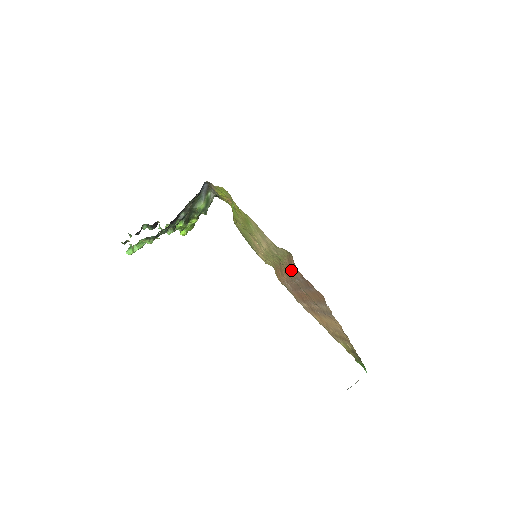
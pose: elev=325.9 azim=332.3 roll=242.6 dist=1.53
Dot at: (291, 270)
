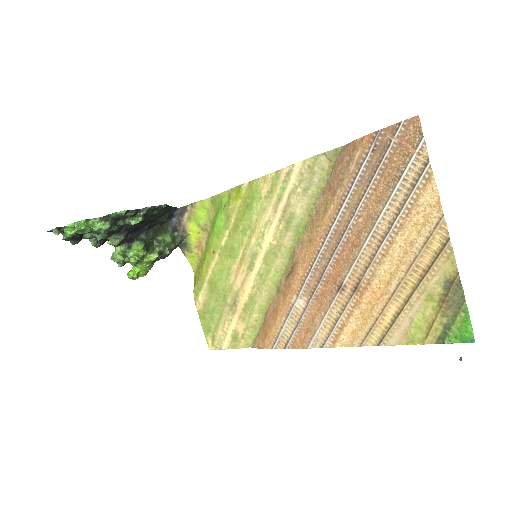
Dot at: (337, 187)
